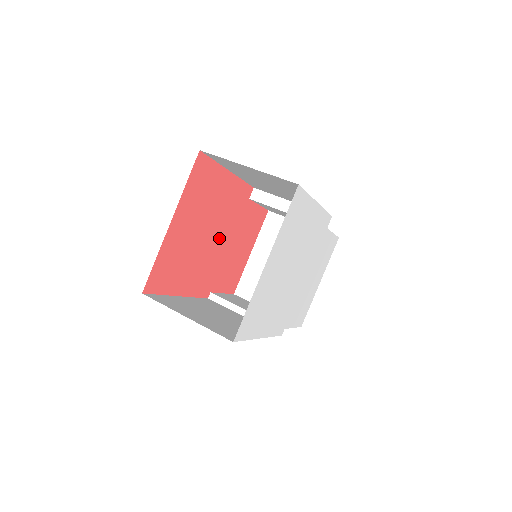
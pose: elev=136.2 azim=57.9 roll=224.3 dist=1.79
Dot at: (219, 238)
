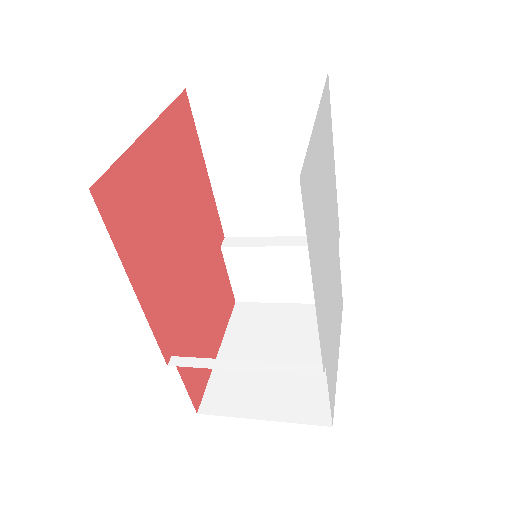
Dot at: (190, 259)
